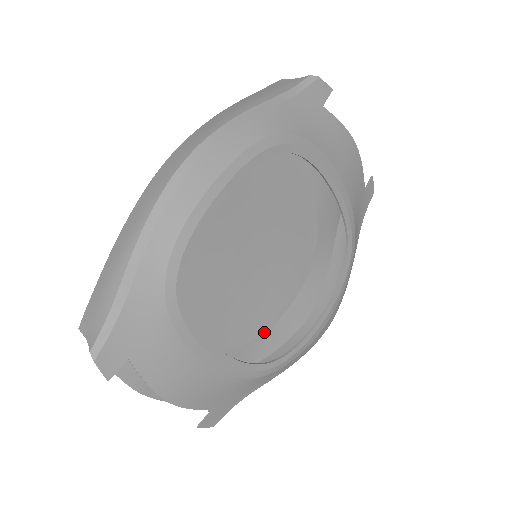
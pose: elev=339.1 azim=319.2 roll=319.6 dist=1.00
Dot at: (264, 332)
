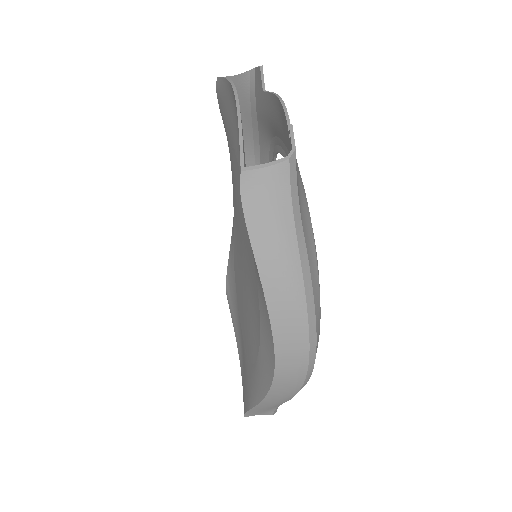
Dot at: occluded
